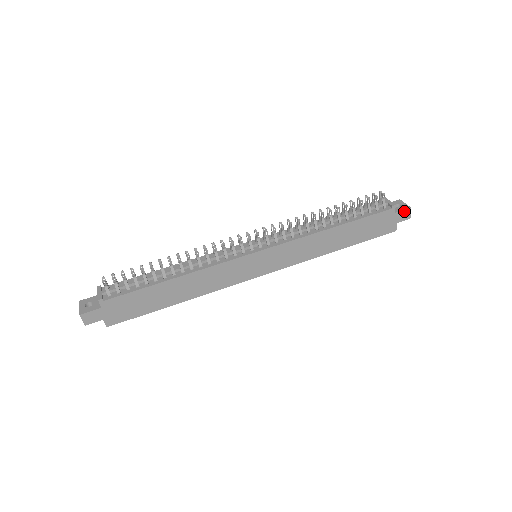
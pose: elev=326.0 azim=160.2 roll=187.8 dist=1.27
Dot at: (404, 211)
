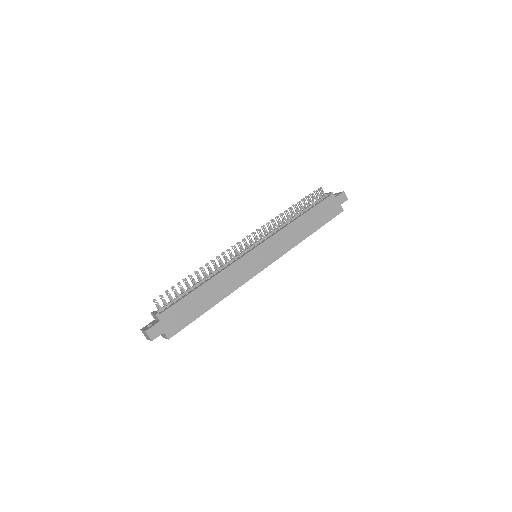
Dot at: (340, 195)
